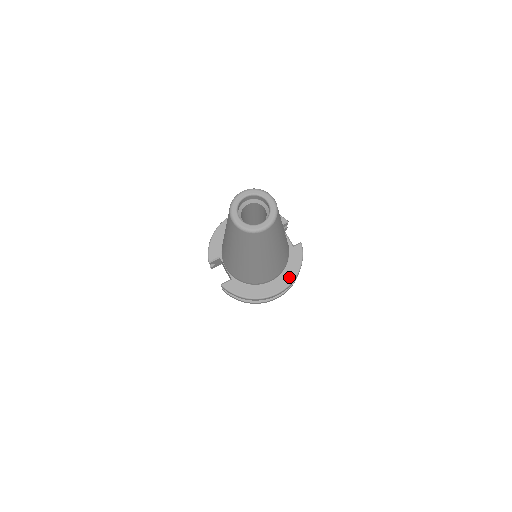
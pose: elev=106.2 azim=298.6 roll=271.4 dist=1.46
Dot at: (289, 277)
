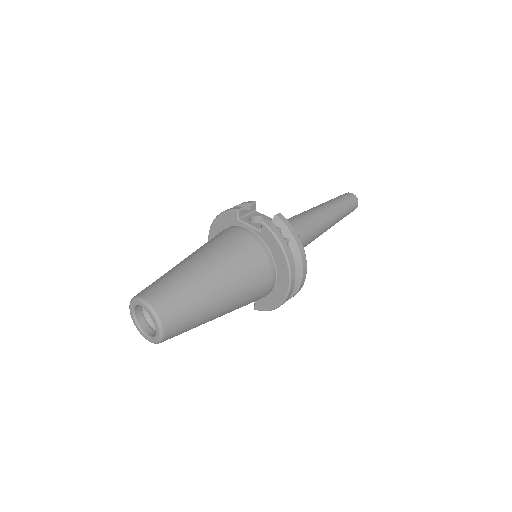
Dot at: (283, 265)
